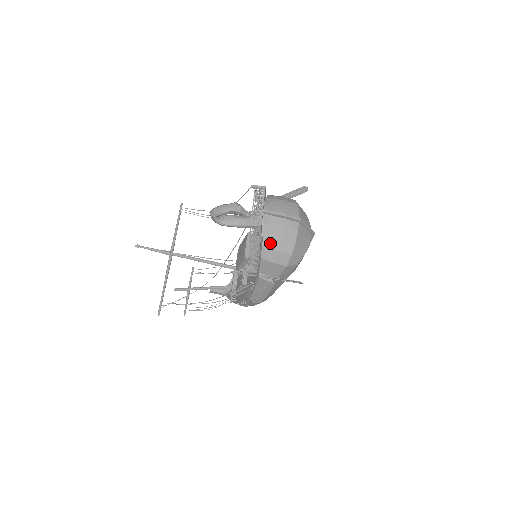
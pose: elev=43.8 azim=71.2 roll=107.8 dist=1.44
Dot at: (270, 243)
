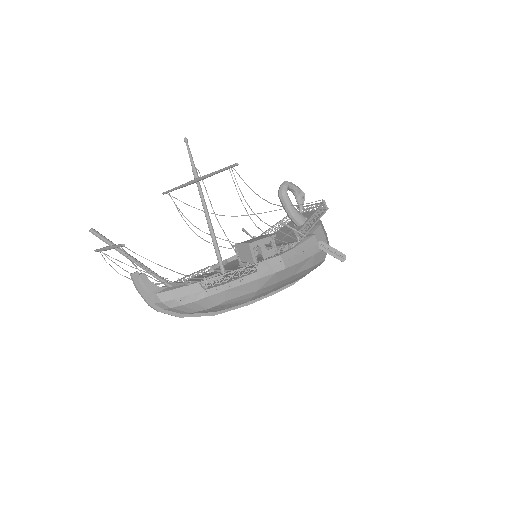
Dot at: (323, 226)
